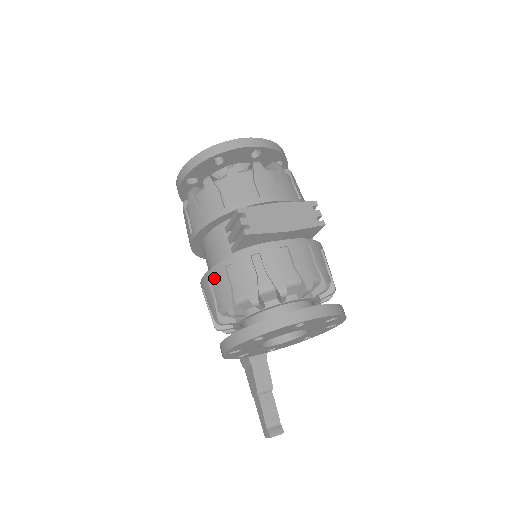
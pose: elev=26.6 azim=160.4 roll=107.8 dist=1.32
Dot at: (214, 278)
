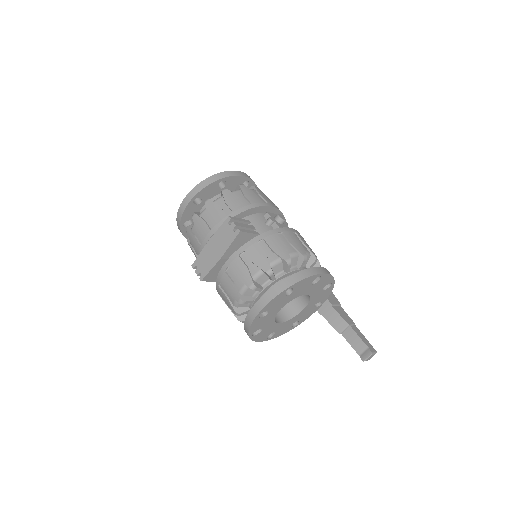
Dot at: occluded
